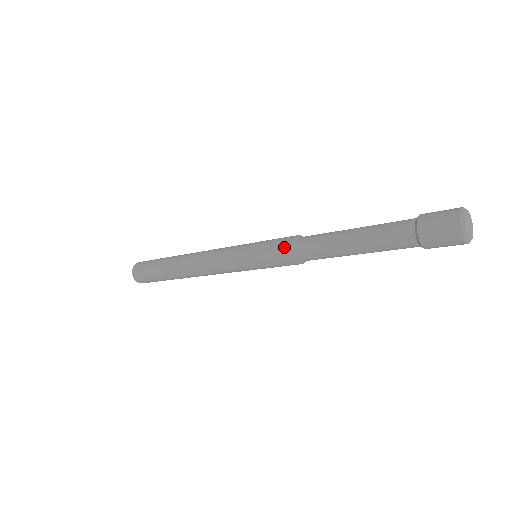
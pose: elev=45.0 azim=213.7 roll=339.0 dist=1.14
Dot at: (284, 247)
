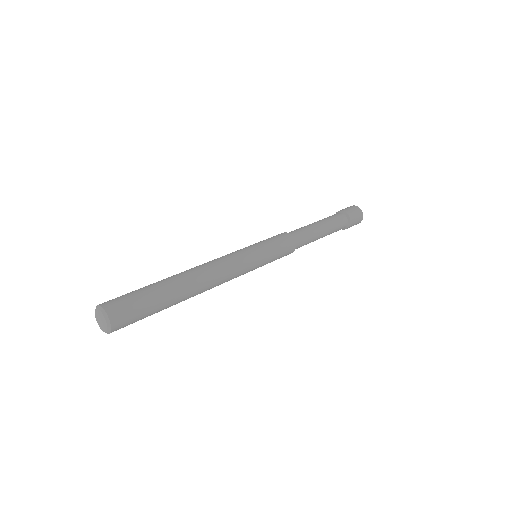
Dot at: (281, 234)
